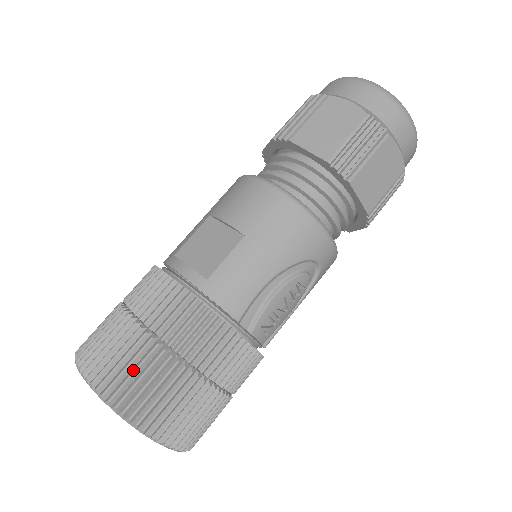
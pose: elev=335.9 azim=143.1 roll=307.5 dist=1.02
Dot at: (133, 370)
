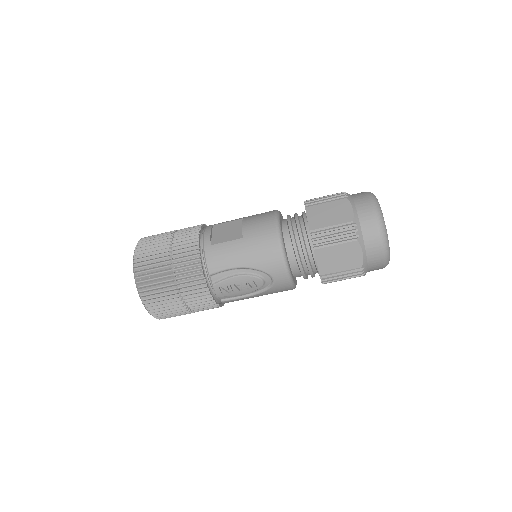
Dot at: (152, 259)
